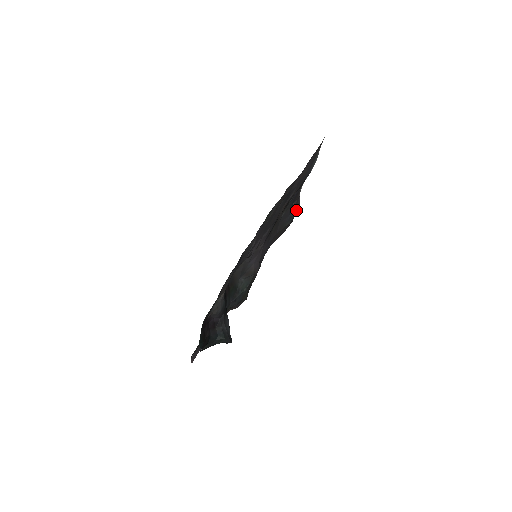
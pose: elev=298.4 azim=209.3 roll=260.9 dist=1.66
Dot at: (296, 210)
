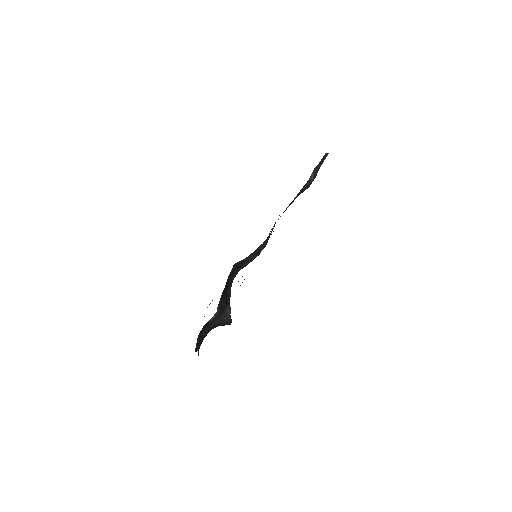
Dot at: (322, 163)
